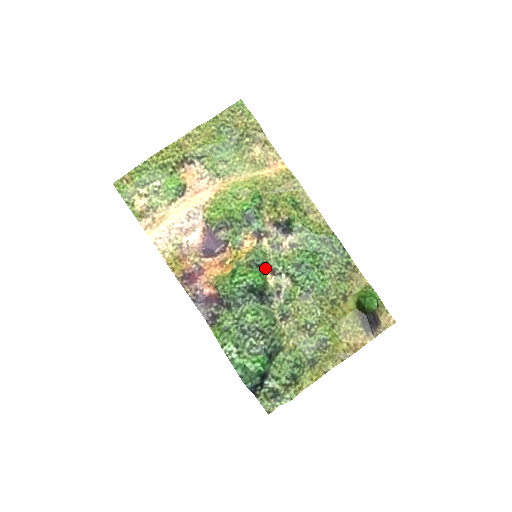
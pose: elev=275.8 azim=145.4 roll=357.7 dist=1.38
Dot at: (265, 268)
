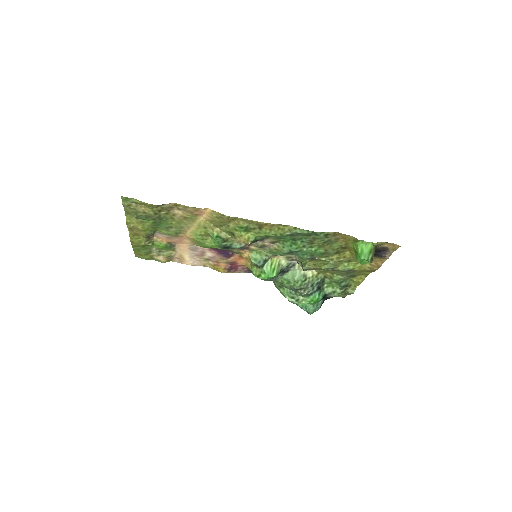
Dot at: (269, 258)
